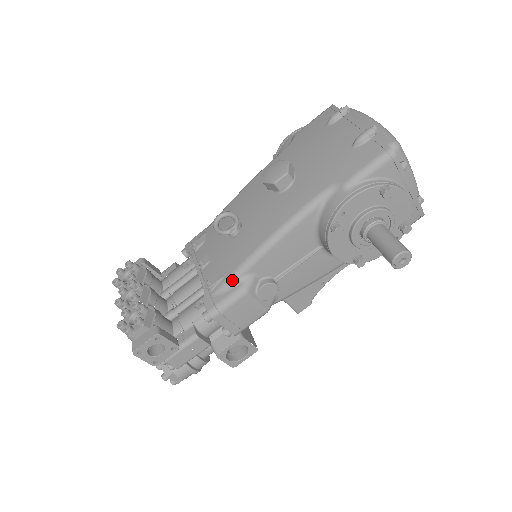
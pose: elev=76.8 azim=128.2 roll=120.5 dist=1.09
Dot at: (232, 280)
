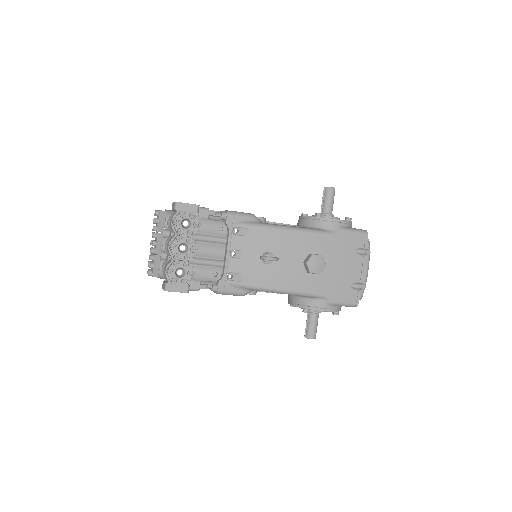
Dot at: (244, 288)
